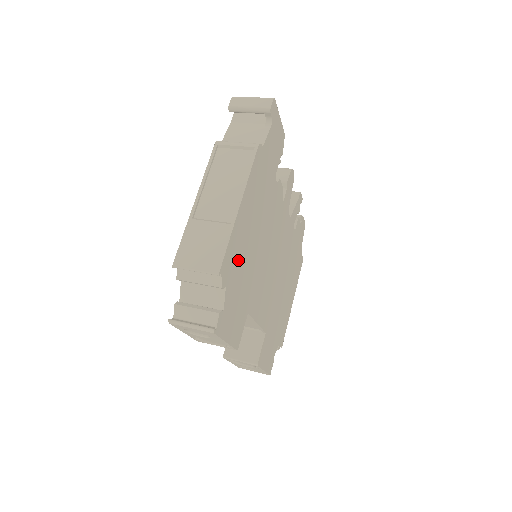
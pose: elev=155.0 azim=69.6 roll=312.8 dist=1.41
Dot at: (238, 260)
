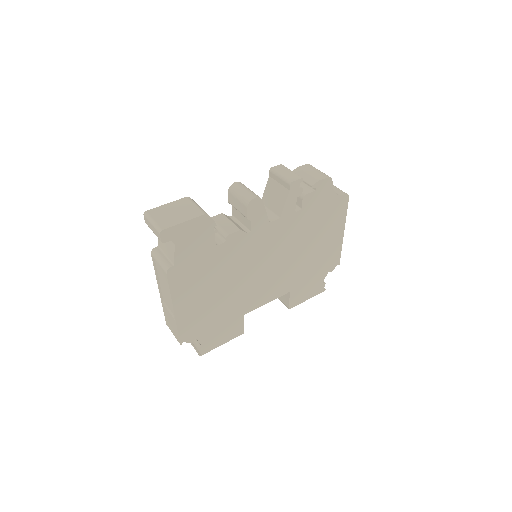
Dot at: (200, 320)
